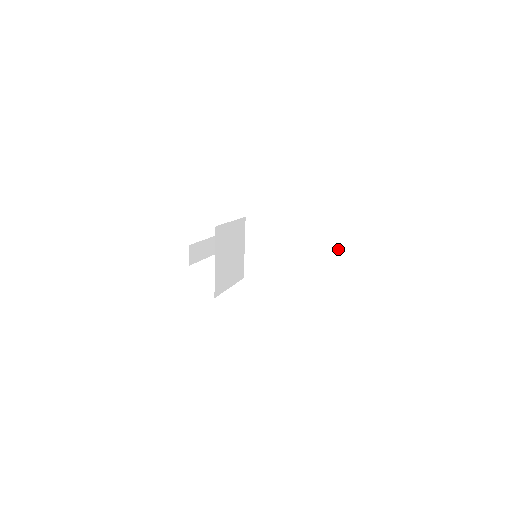
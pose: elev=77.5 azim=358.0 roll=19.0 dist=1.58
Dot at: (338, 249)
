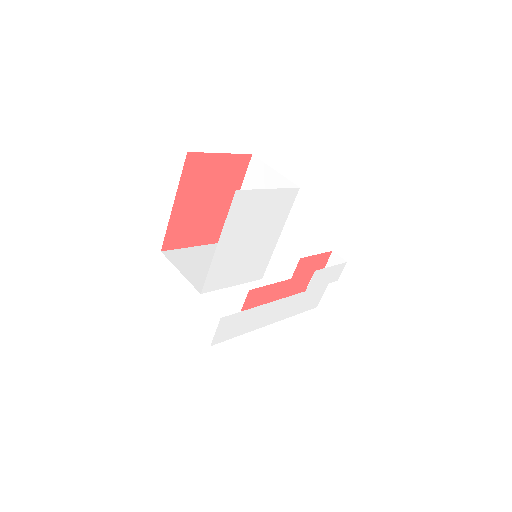
Dot at: (268, 170)
